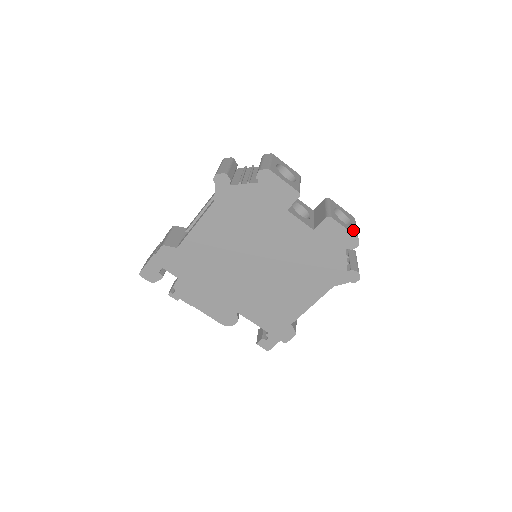
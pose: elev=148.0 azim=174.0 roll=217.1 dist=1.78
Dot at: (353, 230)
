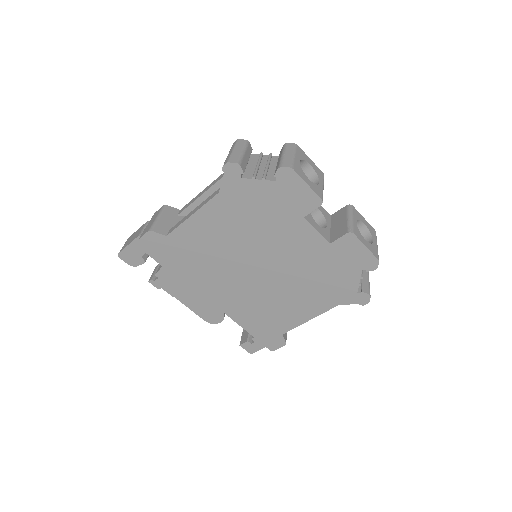
Dot at: (374, 250)
